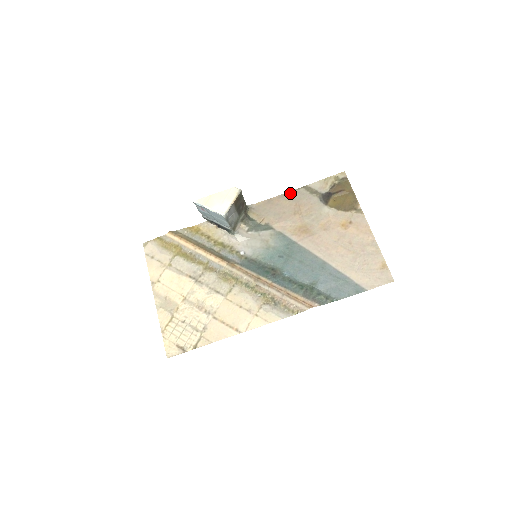
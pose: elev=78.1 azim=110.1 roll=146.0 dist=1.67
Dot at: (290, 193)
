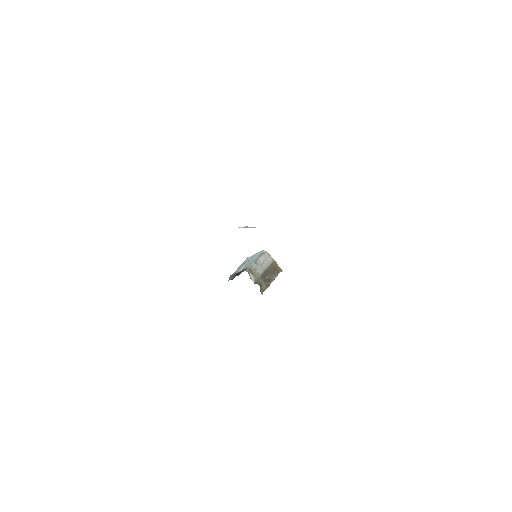
Dot at: occluded
